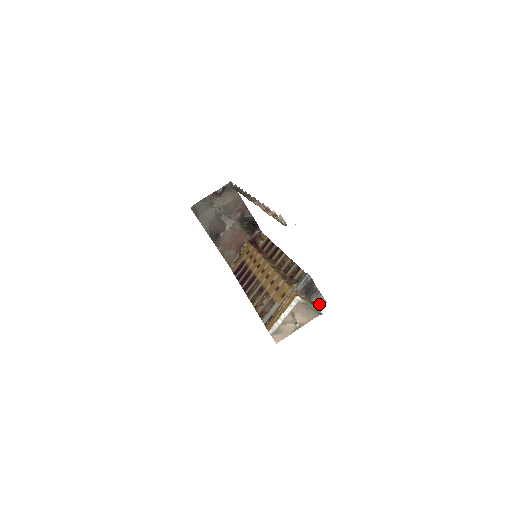
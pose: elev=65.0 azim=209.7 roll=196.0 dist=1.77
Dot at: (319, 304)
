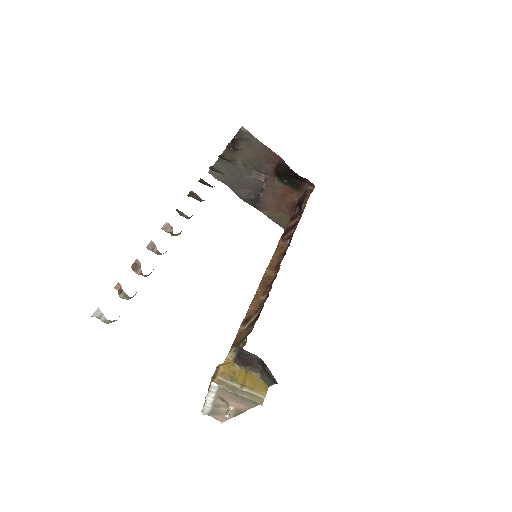
Dot at: (269, 381)
